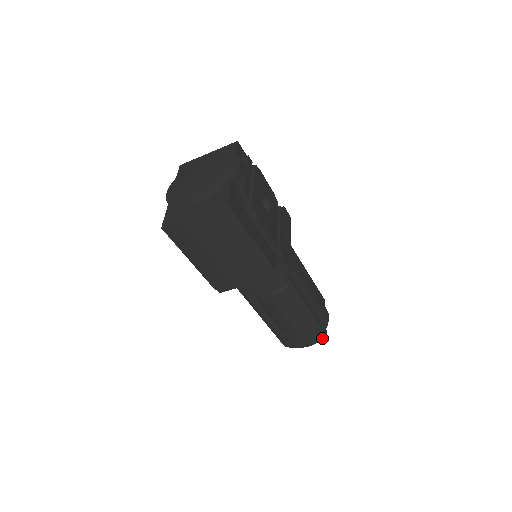
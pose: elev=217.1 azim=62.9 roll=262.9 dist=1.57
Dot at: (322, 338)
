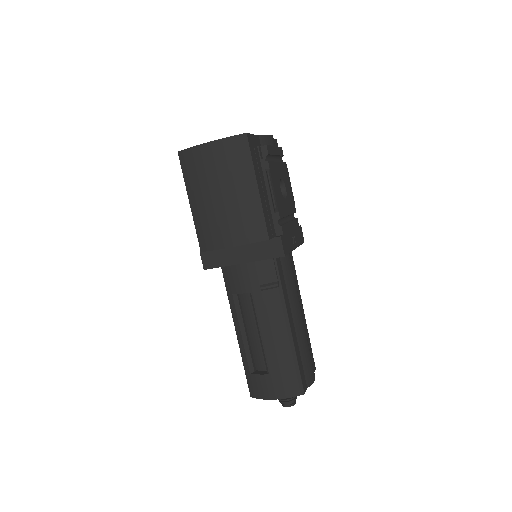
Dot at: (298, 393)
